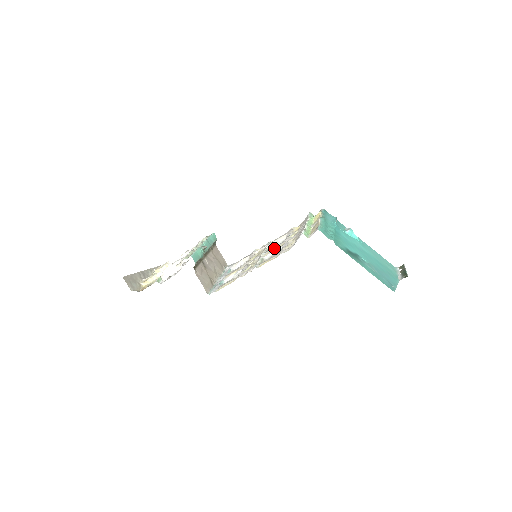
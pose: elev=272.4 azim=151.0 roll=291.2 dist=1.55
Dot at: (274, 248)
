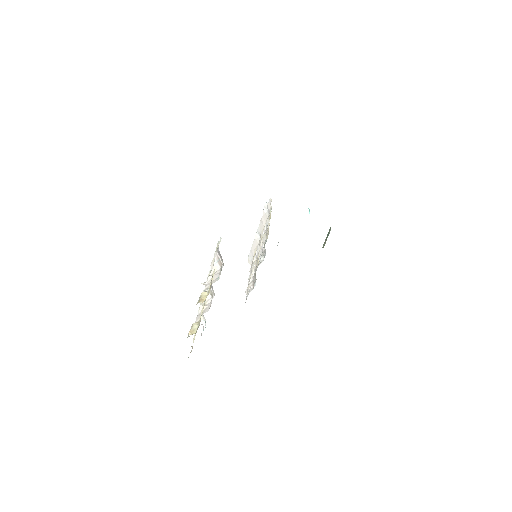
Dot at: occluded
